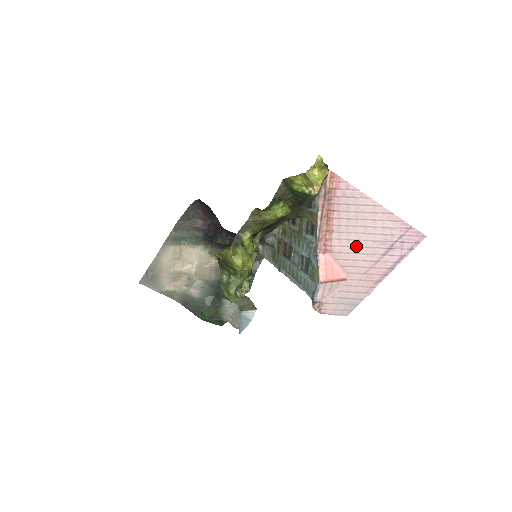
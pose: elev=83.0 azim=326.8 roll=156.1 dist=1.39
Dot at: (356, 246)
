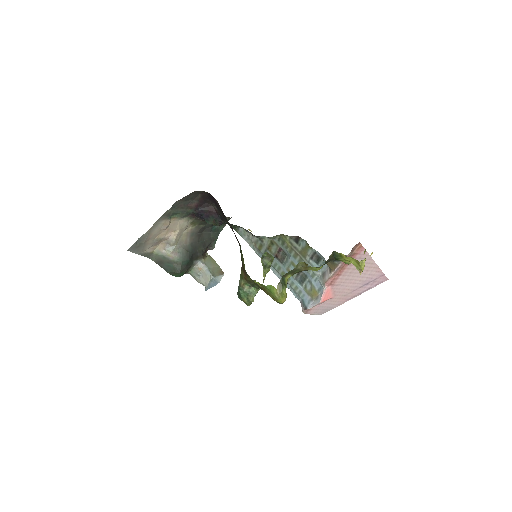
Dot at: (349, 282)
